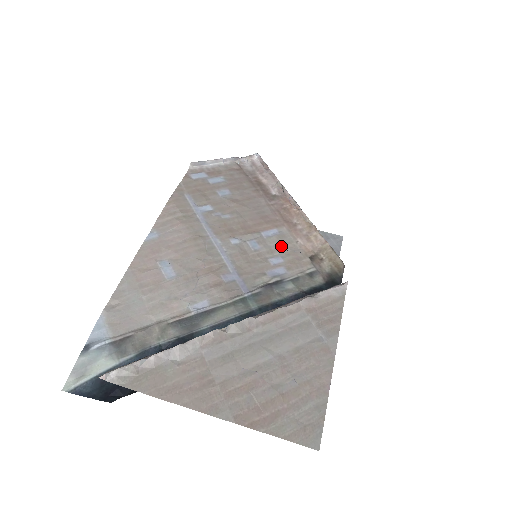
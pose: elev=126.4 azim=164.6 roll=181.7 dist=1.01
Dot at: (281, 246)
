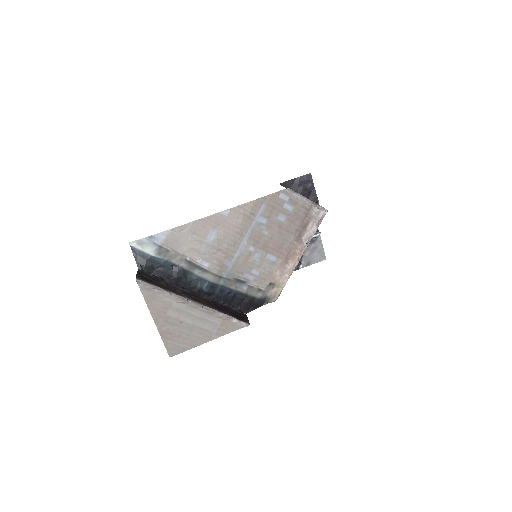
Dot at: (267, 268)
